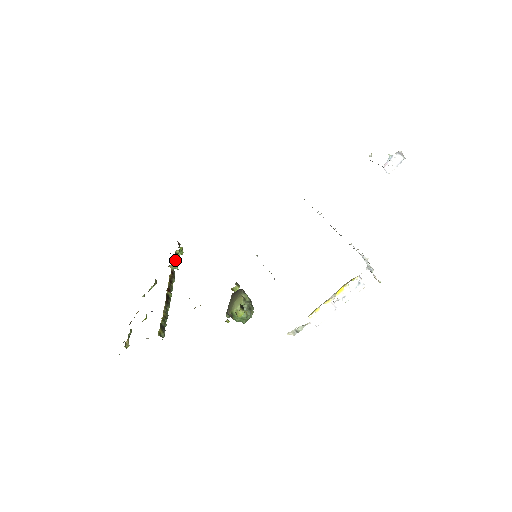
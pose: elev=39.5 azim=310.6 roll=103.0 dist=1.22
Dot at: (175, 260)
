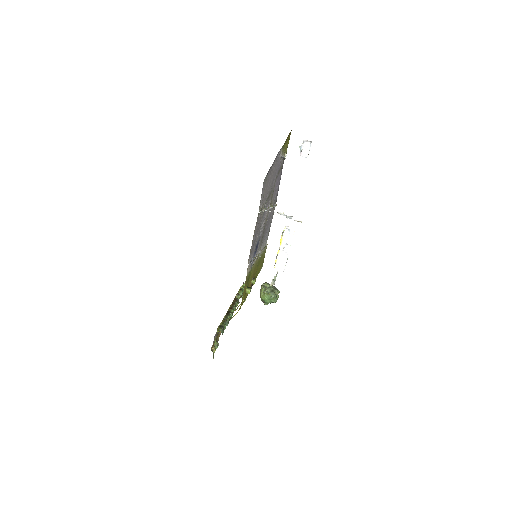
Dot at: (239, 292)
